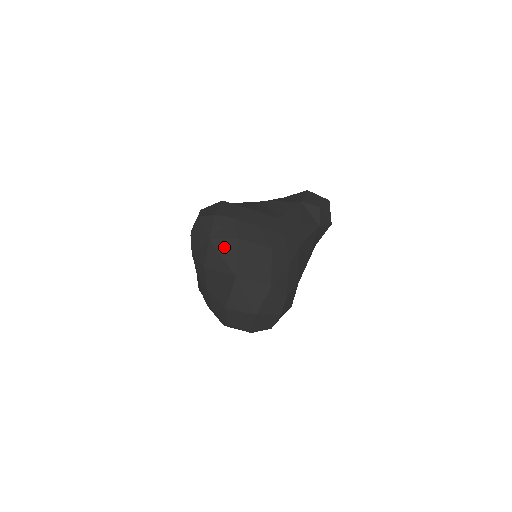
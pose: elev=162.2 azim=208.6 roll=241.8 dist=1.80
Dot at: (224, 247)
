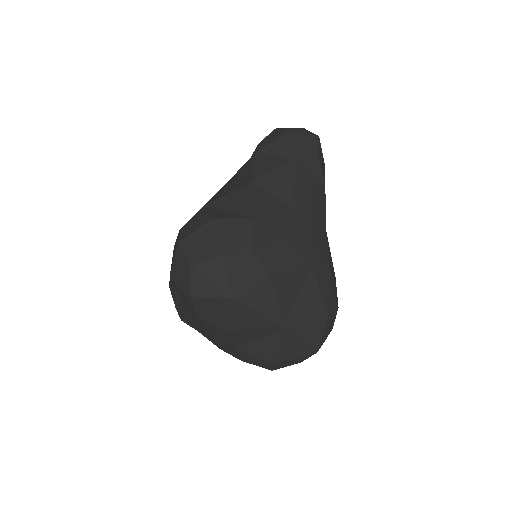
Dot at: (257, 299)
